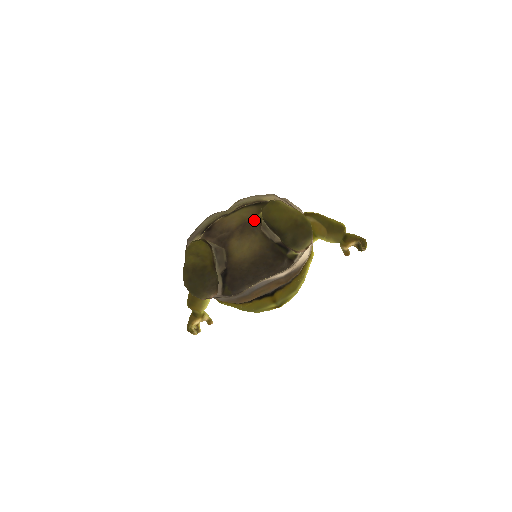
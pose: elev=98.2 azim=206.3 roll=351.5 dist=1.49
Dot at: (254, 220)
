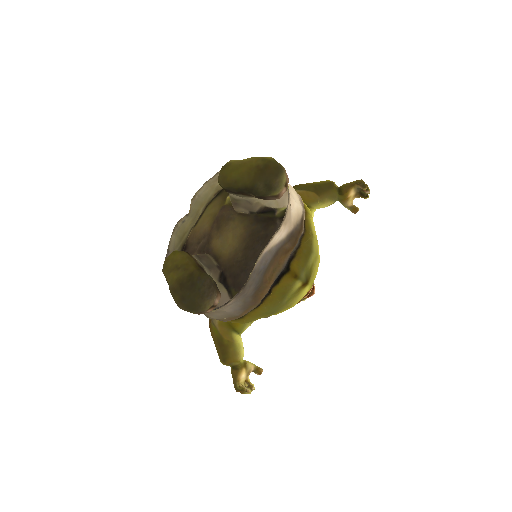
Dot at: (224, 209)
